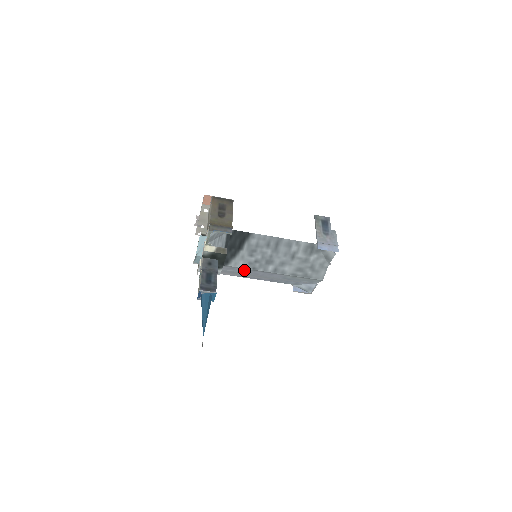
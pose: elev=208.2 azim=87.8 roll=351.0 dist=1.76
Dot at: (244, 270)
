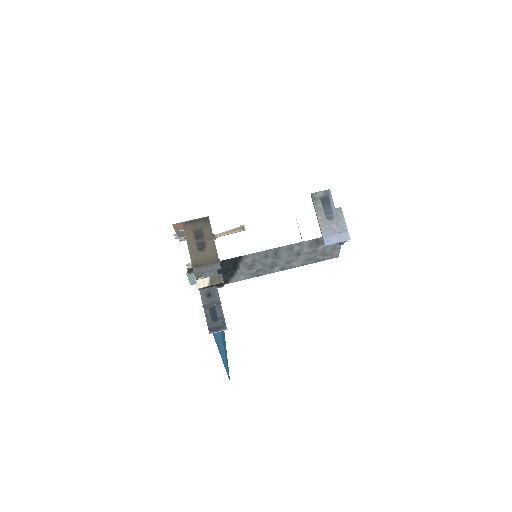
Dot at: occluded
